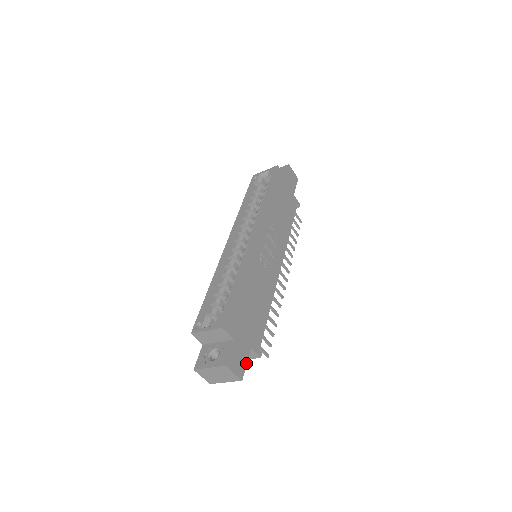
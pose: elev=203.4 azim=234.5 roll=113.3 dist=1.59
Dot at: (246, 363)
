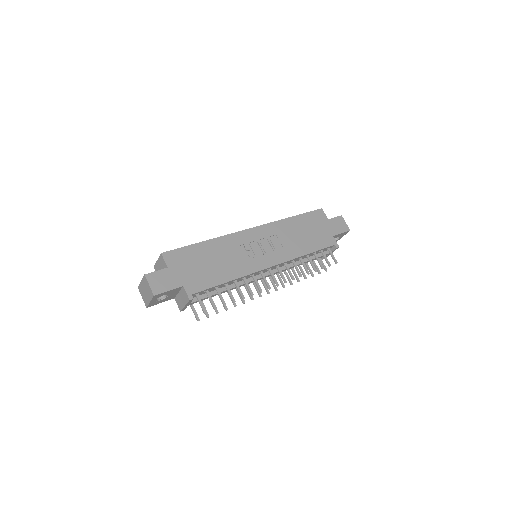
Dot at: (168, 290)
